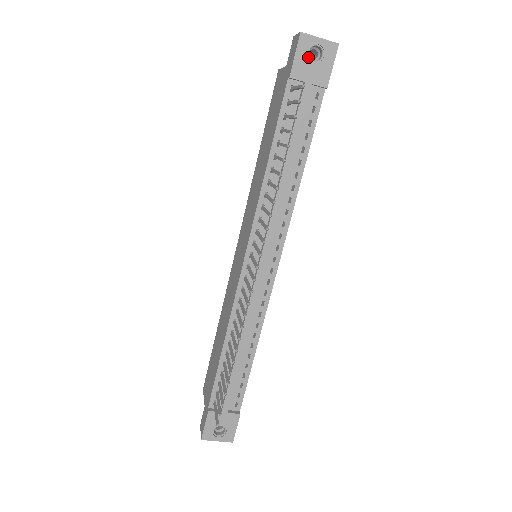
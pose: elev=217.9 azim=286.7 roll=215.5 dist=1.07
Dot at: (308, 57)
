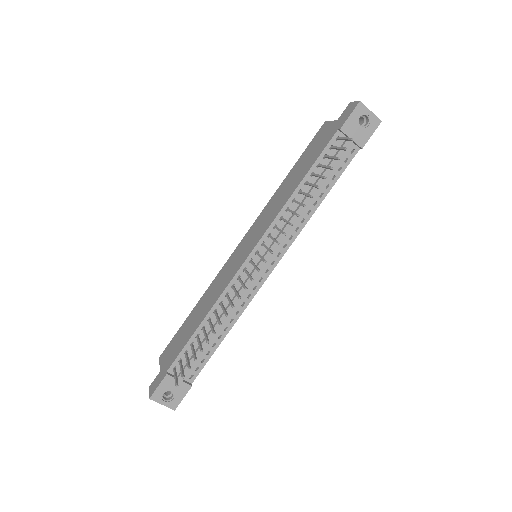
Dot at: (358, 121)
